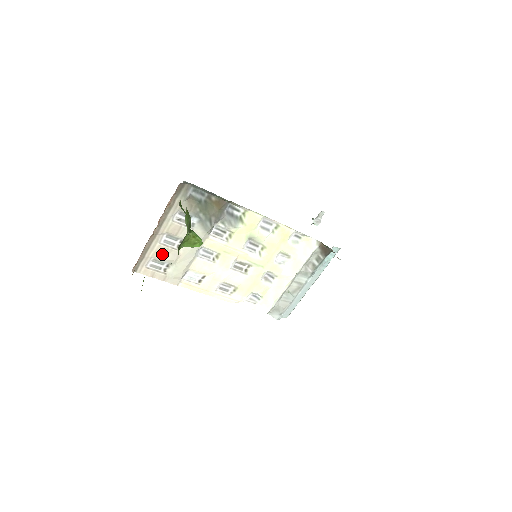
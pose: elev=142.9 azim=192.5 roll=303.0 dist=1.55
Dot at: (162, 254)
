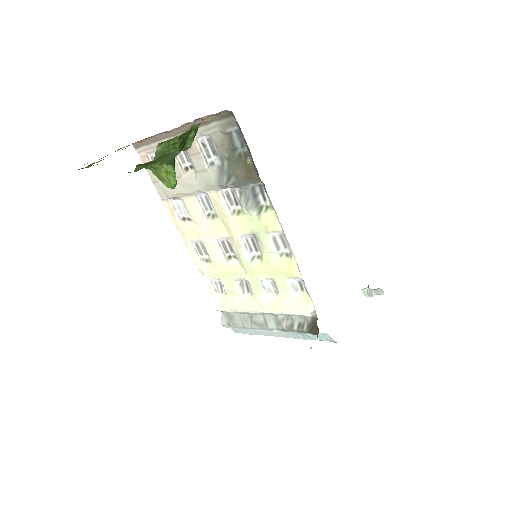
Dot at: occluded
